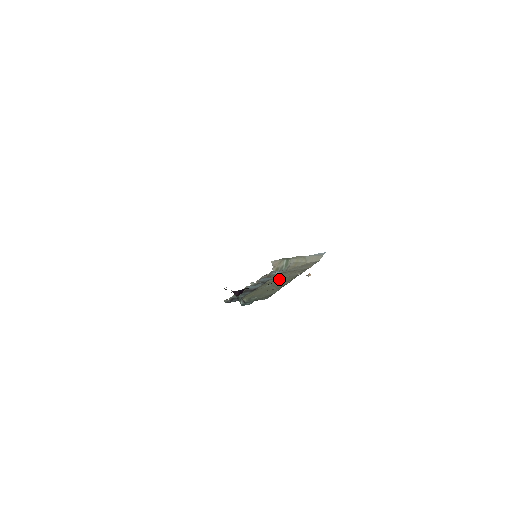
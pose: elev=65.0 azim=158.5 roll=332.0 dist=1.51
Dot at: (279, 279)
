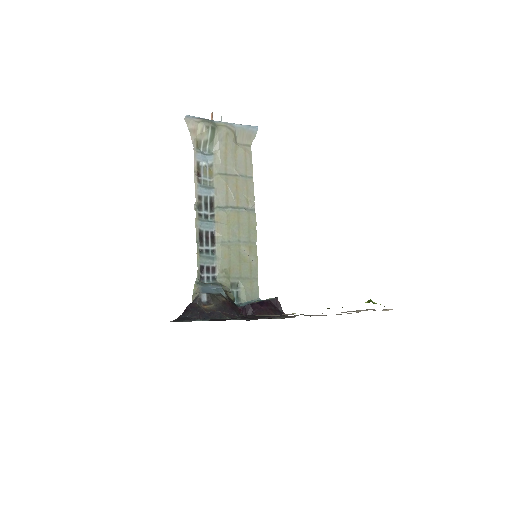
Dot at: (236, 218)
